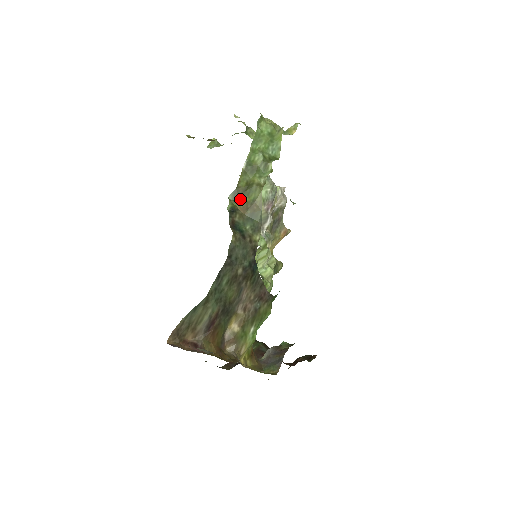
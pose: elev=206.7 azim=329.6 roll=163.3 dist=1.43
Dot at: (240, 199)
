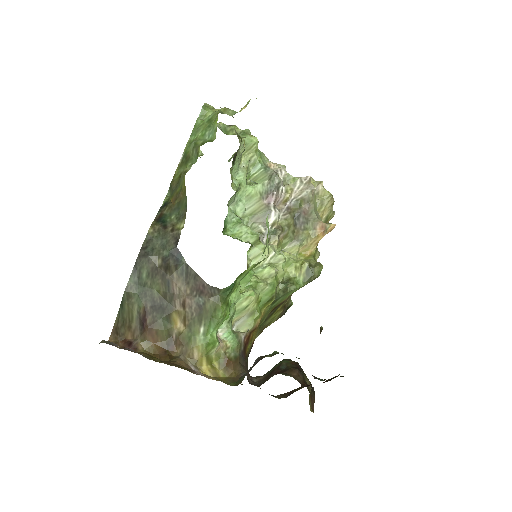
Dot at: (174, 192)
